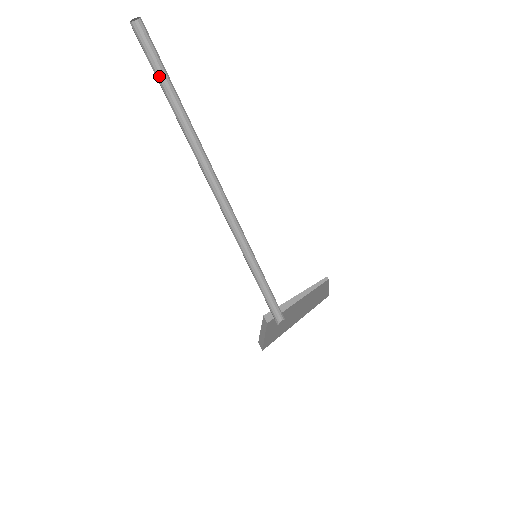
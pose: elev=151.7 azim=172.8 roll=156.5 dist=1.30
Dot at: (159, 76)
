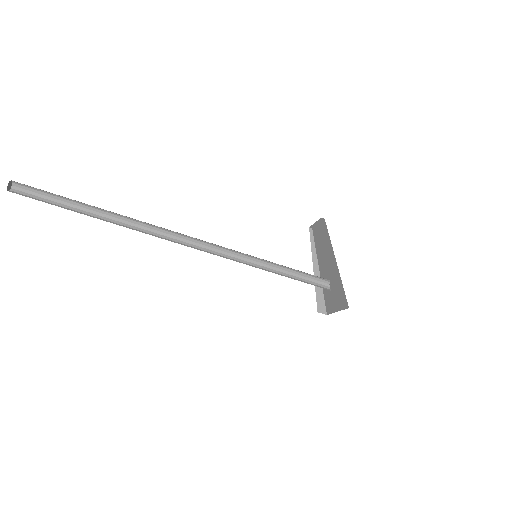
Dot at: (61, 207)
